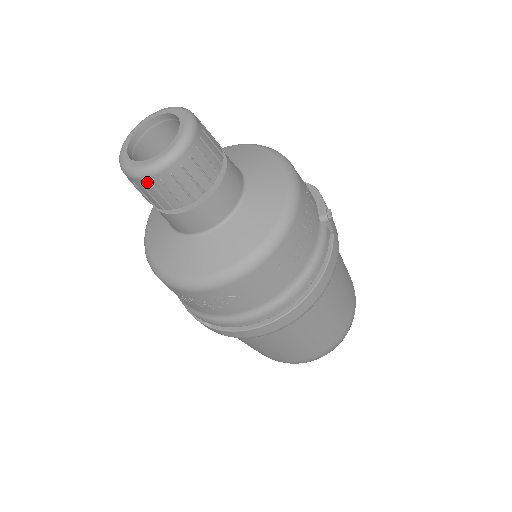
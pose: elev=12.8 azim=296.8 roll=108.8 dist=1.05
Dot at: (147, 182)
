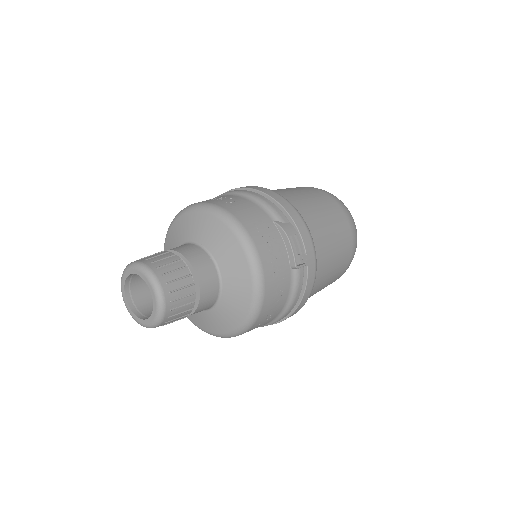
Dot at: occluded
